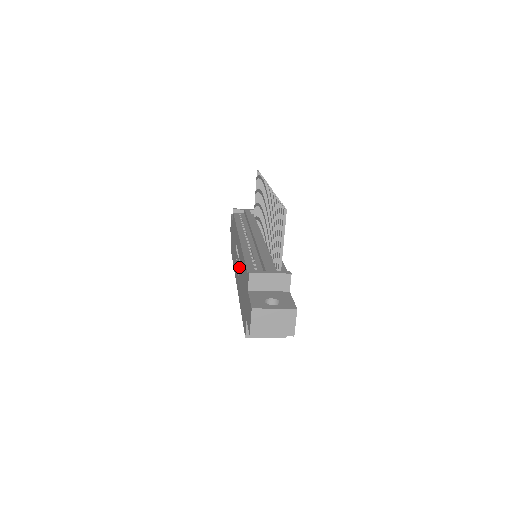
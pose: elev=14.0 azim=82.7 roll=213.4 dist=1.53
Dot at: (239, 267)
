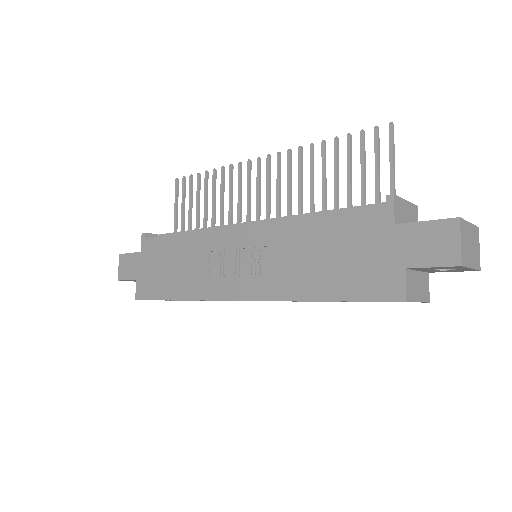
Dot at: (258, 262)
